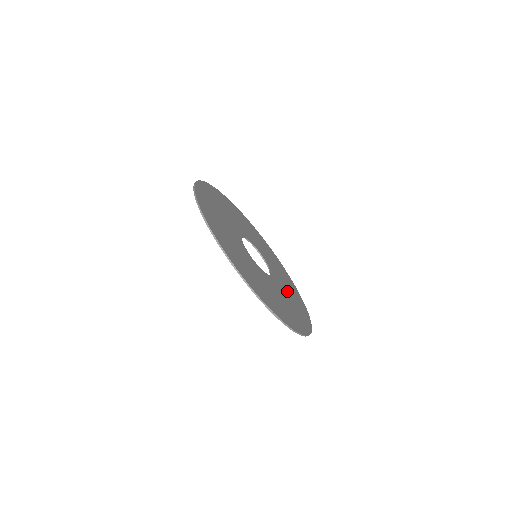
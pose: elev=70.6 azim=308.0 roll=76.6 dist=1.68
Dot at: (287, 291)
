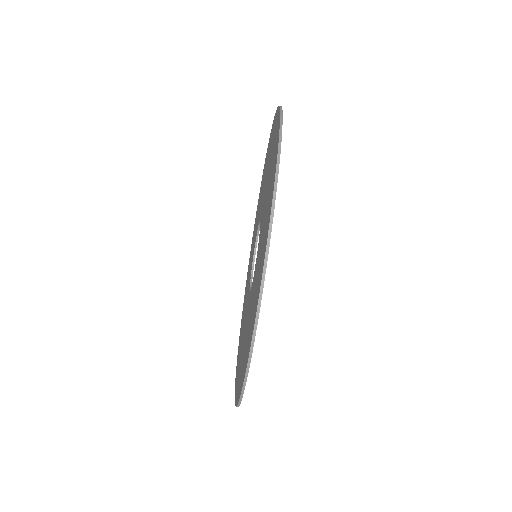
Dot at: occluded
